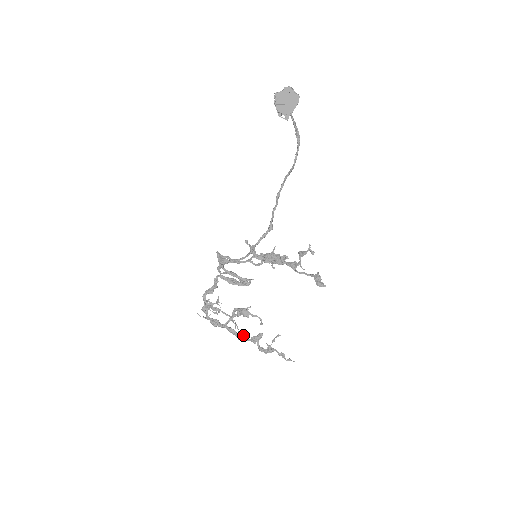
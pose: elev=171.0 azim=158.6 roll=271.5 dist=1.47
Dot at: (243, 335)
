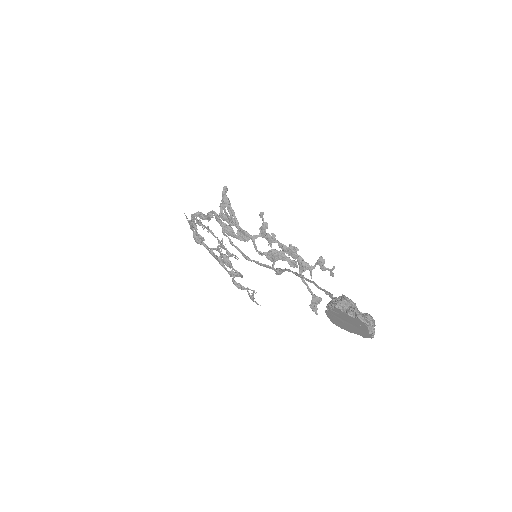
Dot at: (223, 262)
